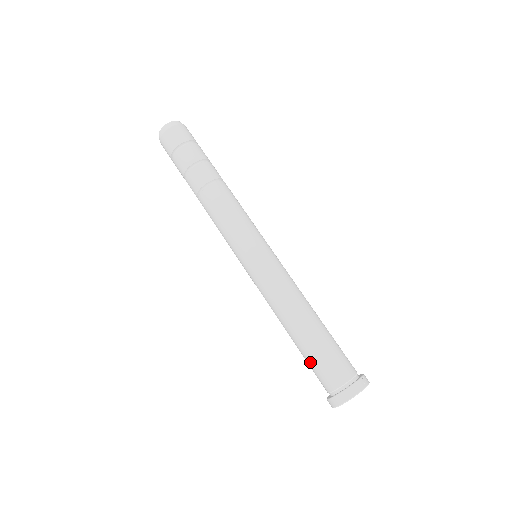
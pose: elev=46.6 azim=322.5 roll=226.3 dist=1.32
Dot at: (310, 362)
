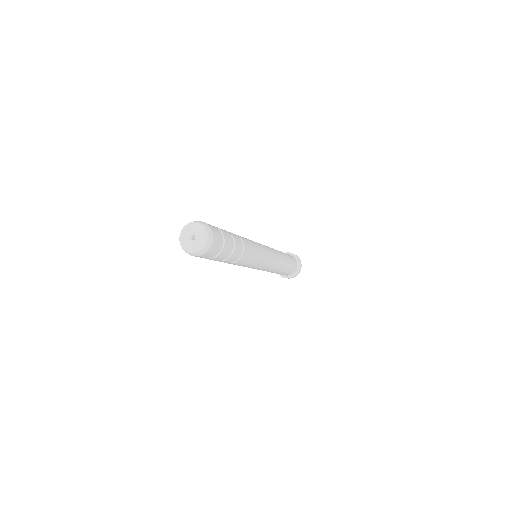
Dot at: occluded
